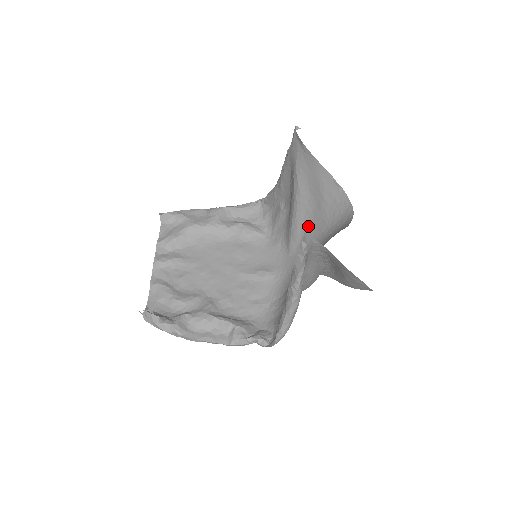
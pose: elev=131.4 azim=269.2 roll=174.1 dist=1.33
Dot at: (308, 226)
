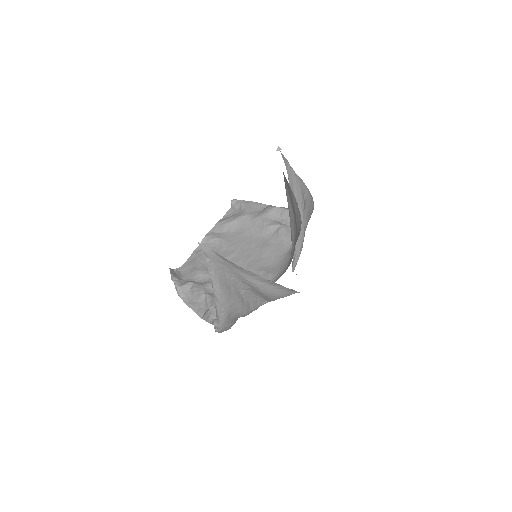
Dot at: (295, 243)
